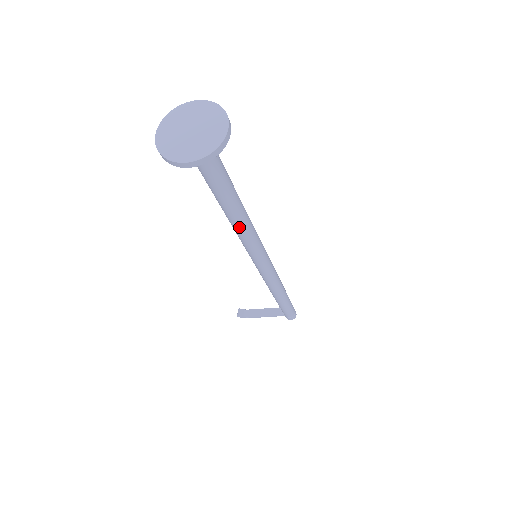
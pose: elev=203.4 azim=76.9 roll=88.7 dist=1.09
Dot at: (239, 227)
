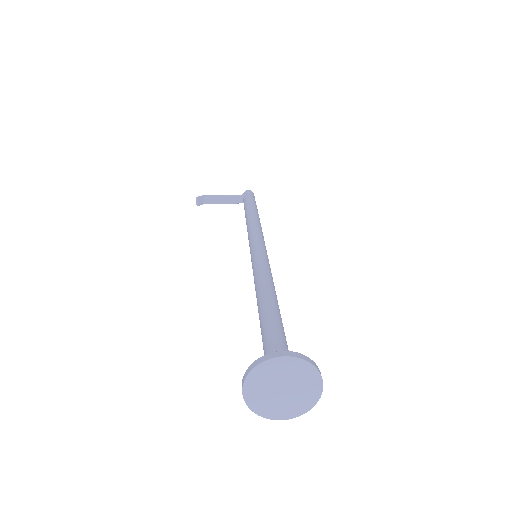
Dot at: occluded
